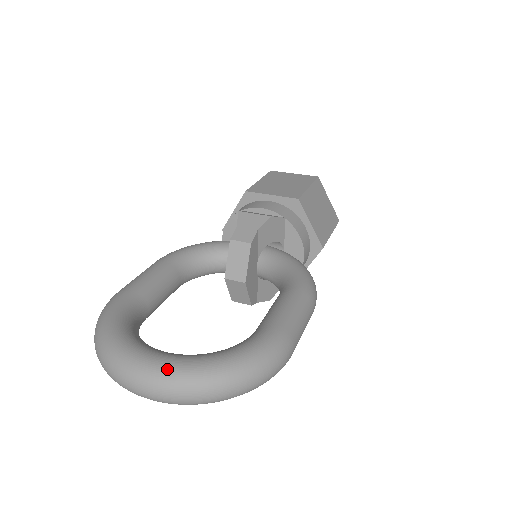
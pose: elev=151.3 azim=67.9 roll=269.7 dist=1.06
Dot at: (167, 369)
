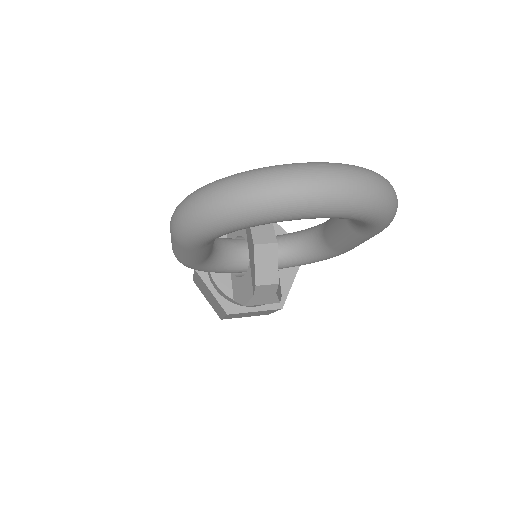
Dot at: occluded
